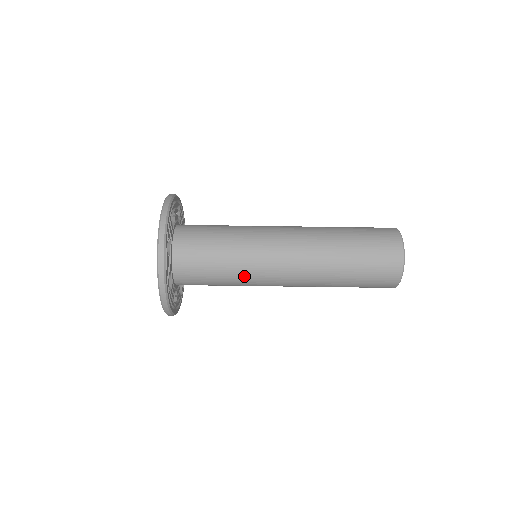
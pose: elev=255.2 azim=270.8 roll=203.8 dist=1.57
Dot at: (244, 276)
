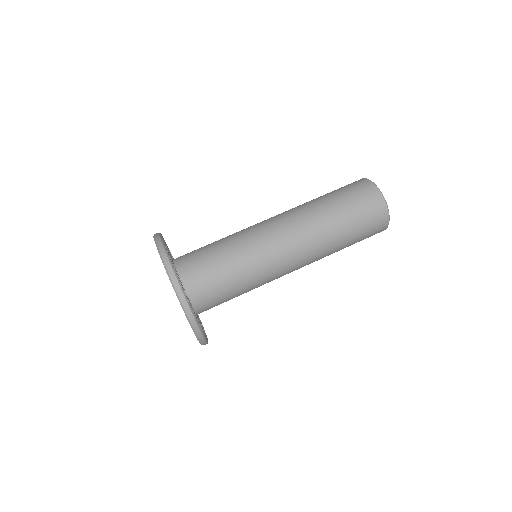
Dot at: (252, 265)
